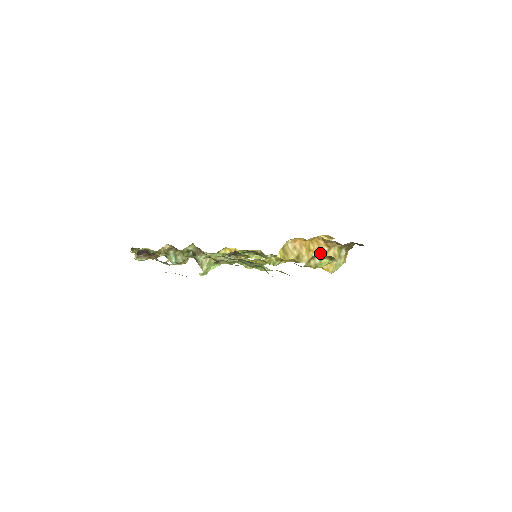
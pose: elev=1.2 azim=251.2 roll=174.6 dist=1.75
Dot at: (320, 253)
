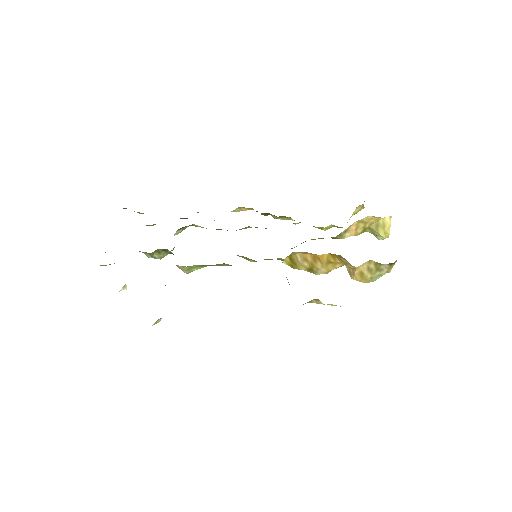
Dot at: occluded
